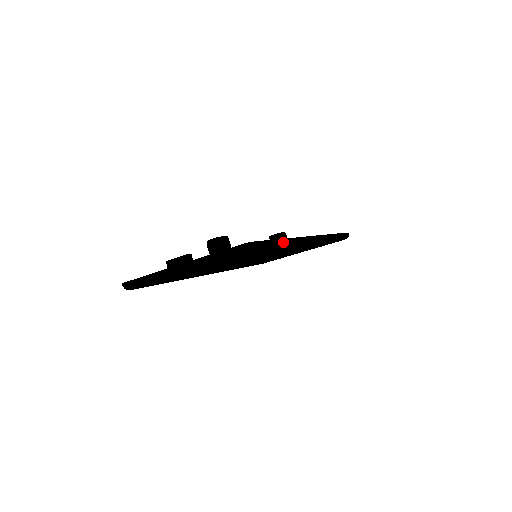
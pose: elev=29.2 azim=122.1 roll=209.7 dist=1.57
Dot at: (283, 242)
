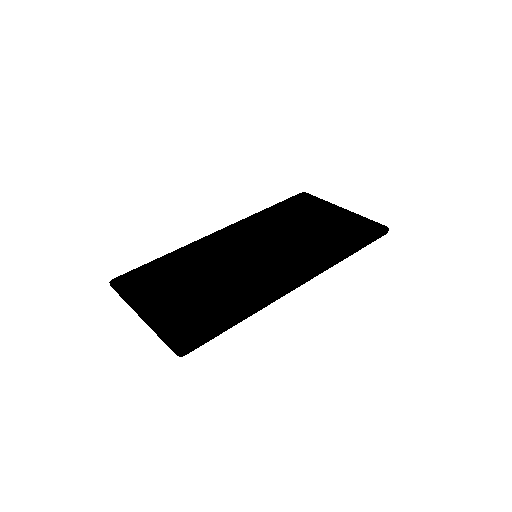
Dot at: (240, 321)
